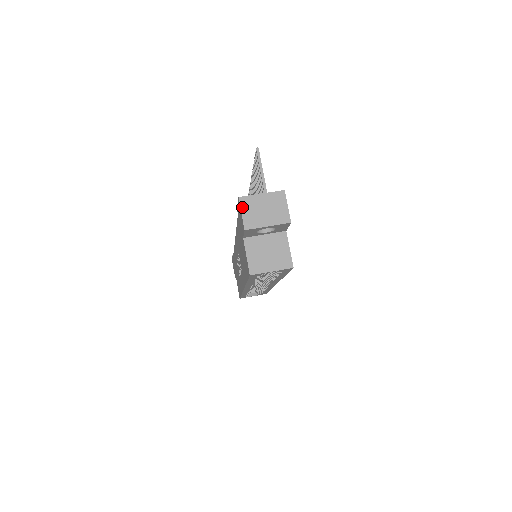
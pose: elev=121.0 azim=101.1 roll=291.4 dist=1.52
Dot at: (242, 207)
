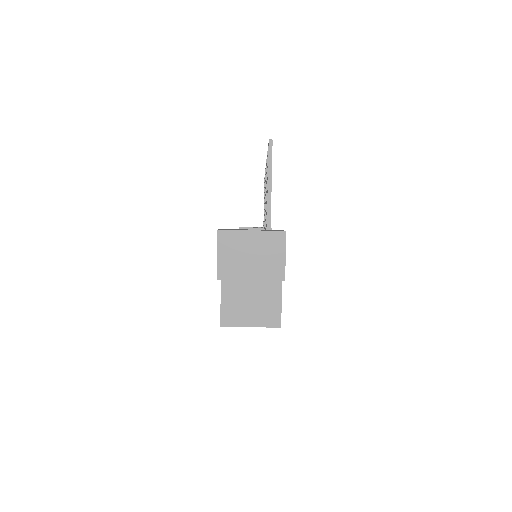
Dot at: (219, 245)
